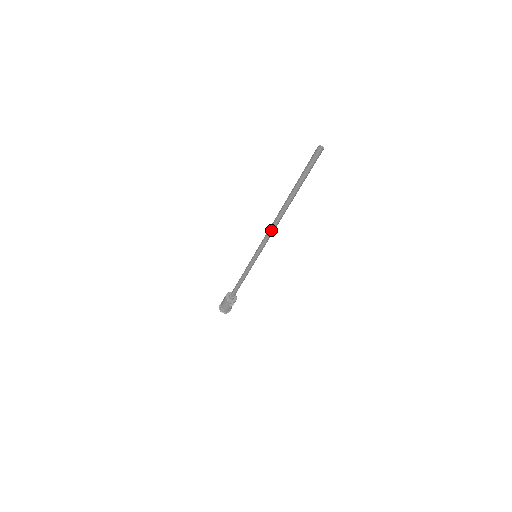
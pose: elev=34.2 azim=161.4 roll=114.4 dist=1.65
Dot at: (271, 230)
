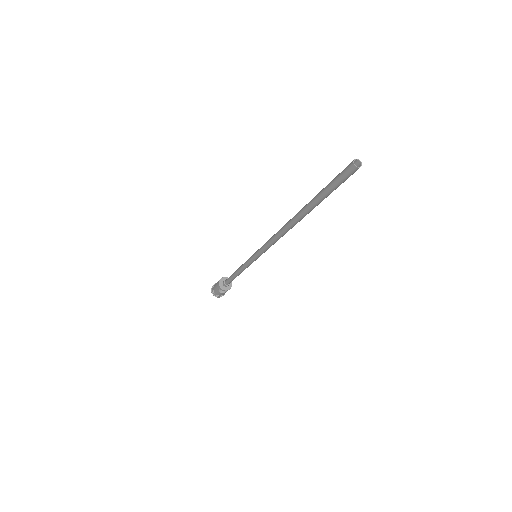
Dot at: (275, 236)
